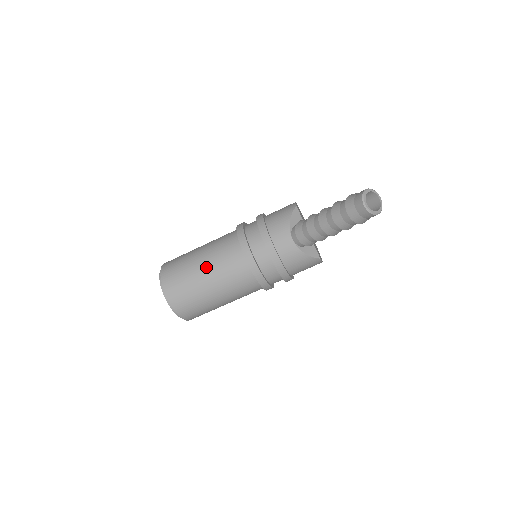
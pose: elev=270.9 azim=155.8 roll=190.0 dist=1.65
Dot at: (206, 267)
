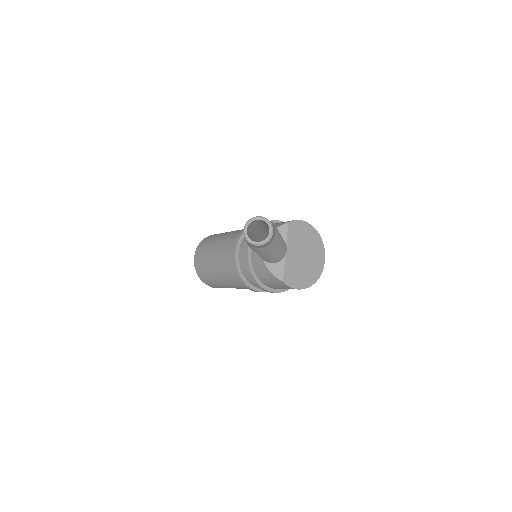
Dot at: (217, 246)
